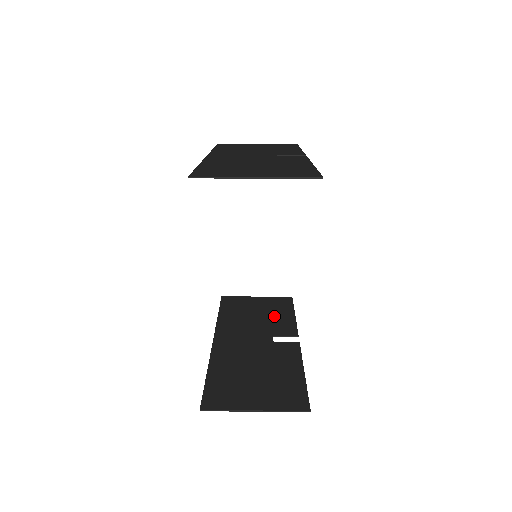
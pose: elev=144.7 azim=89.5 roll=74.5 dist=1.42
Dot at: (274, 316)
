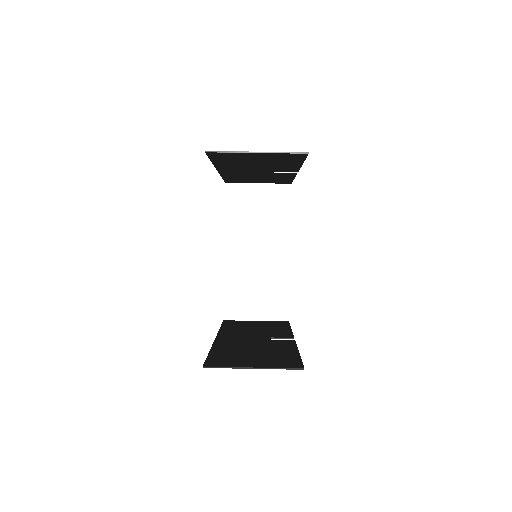
Dot at: (272, 329)
